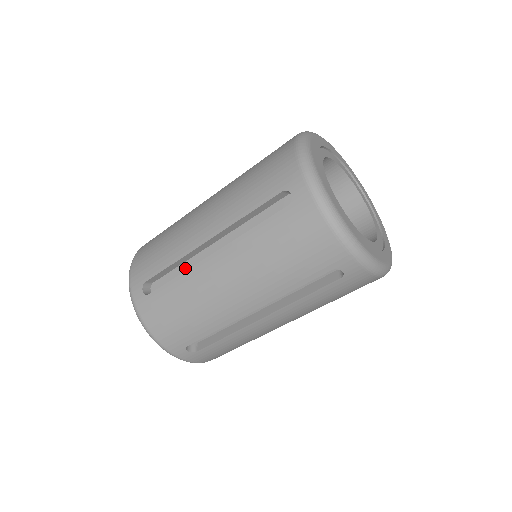
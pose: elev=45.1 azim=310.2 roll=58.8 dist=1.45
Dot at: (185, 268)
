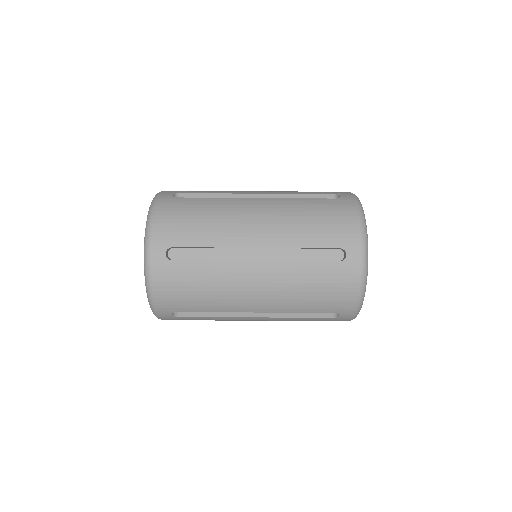
Dot at: occluded
